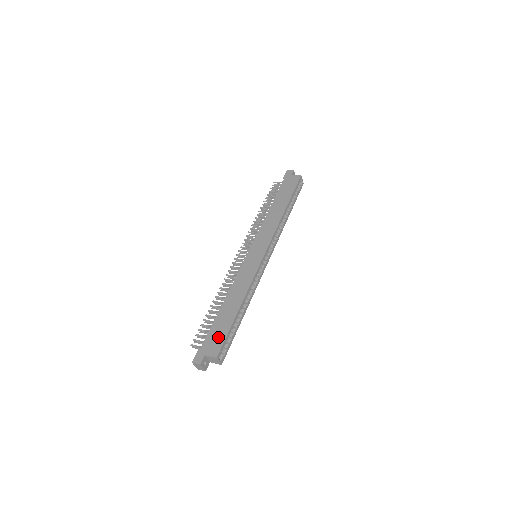
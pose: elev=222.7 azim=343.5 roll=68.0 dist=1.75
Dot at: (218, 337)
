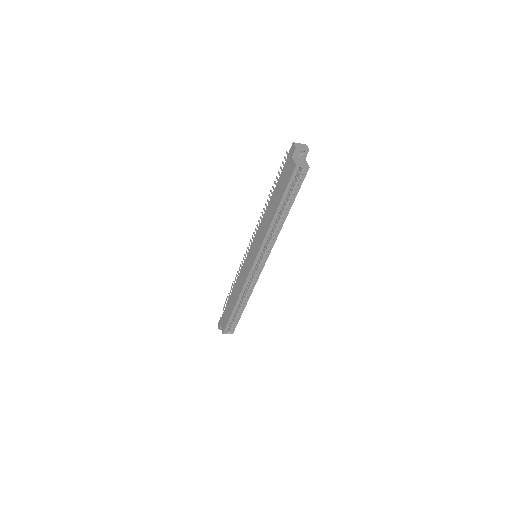
Dot at: (225, 319)
